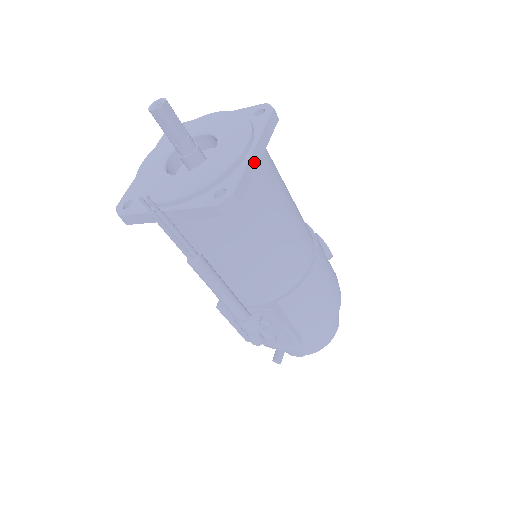
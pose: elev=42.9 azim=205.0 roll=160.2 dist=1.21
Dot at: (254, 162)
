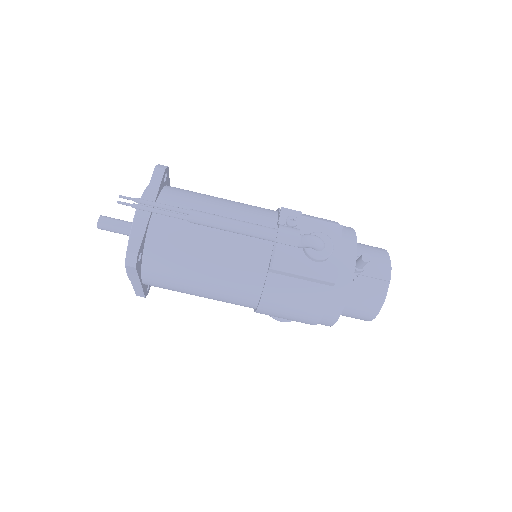
Dot at: occluded
